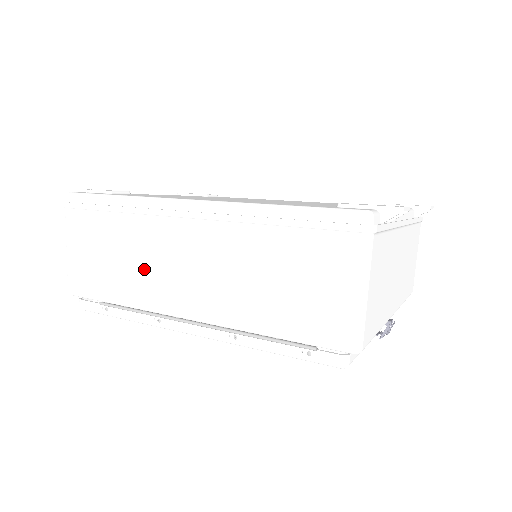
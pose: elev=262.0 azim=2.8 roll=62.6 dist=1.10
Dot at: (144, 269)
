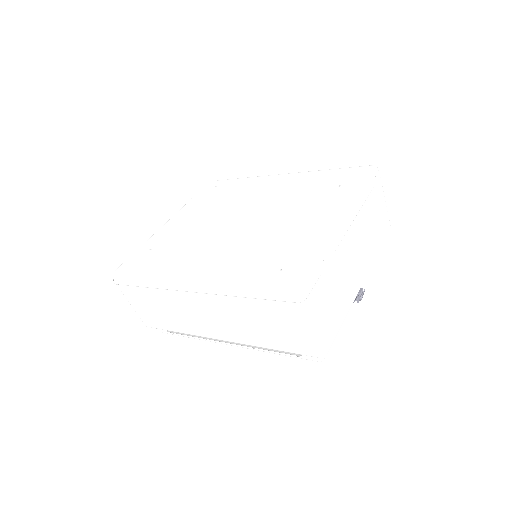
Dot at: (182, 316)
